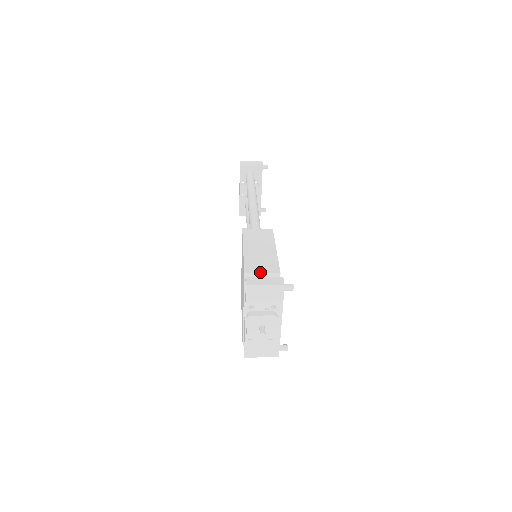
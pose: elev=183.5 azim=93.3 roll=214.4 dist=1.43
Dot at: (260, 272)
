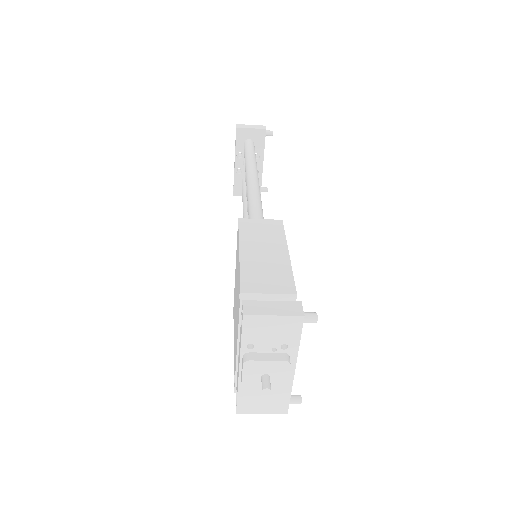
Dot at: (265, 292)
